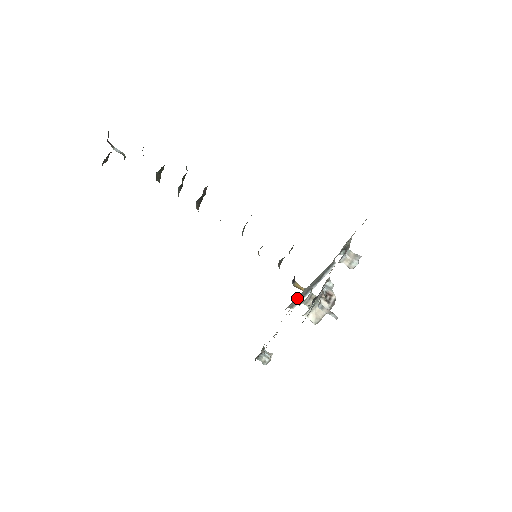
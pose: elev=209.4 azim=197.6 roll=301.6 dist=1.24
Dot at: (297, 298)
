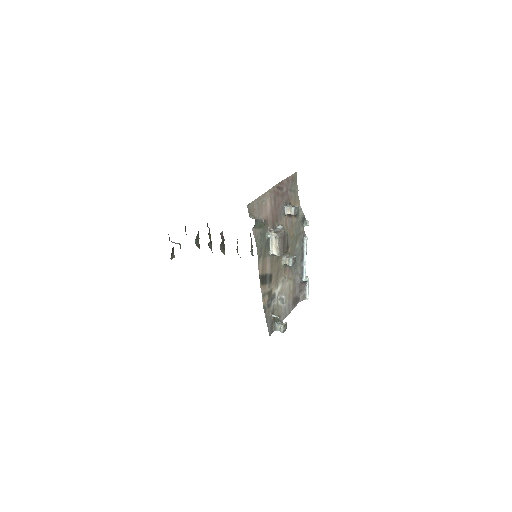
Dot at: (296, 279)
